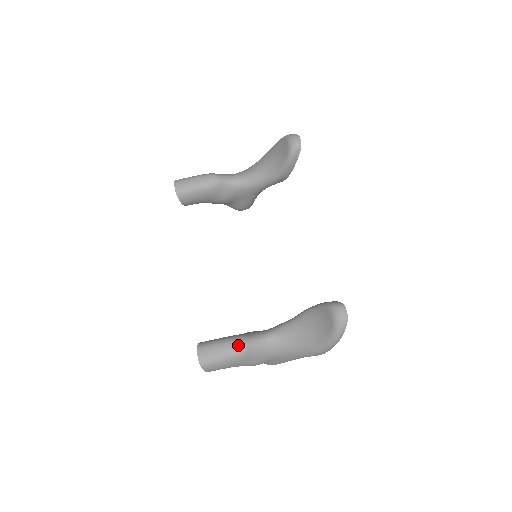
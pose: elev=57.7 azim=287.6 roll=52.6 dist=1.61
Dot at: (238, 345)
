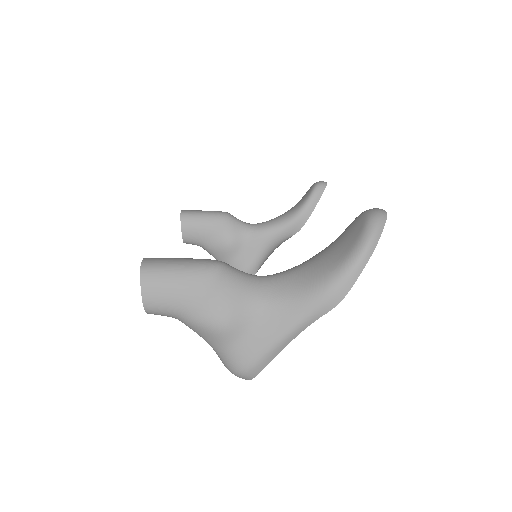
Dot at: (211, 260)
